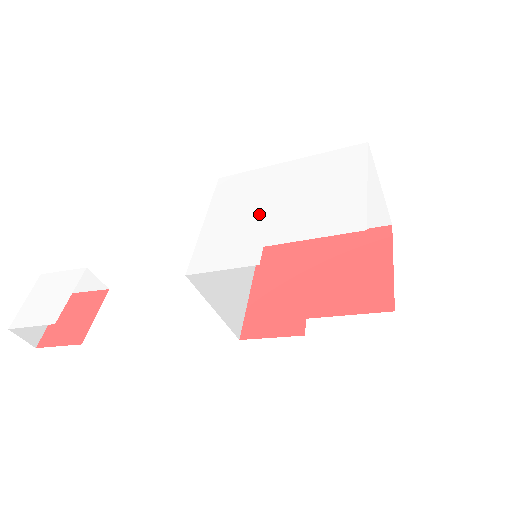
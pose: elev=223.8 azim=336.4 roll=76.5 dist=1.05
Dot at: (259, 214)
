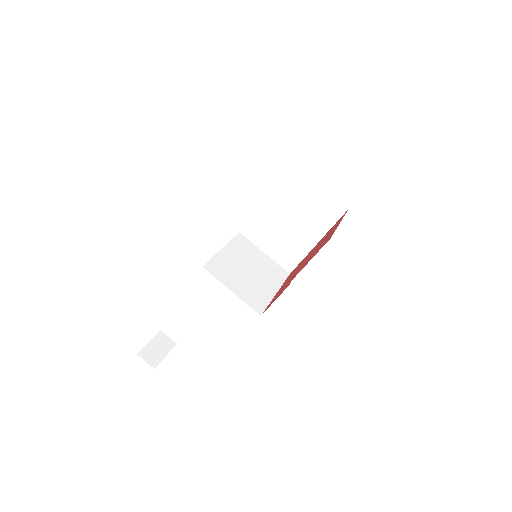
Dot at: occluded
